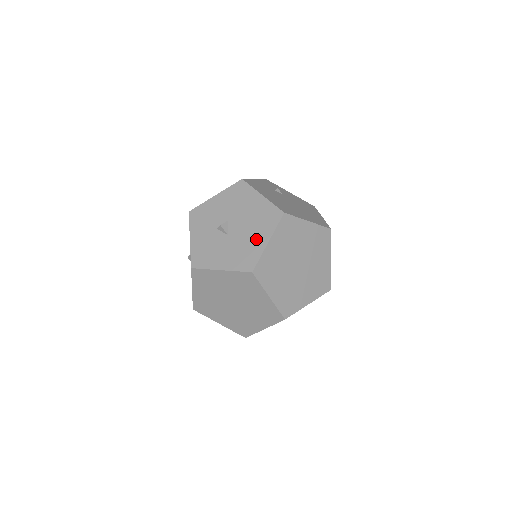
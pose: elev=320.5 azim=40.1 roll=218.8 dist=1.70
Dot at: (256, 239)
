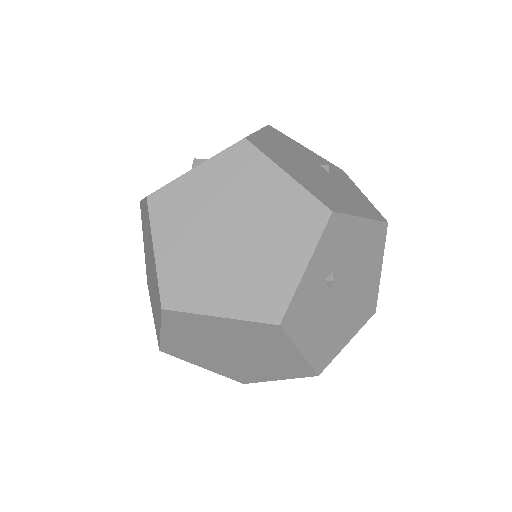
Dot at: occluded
